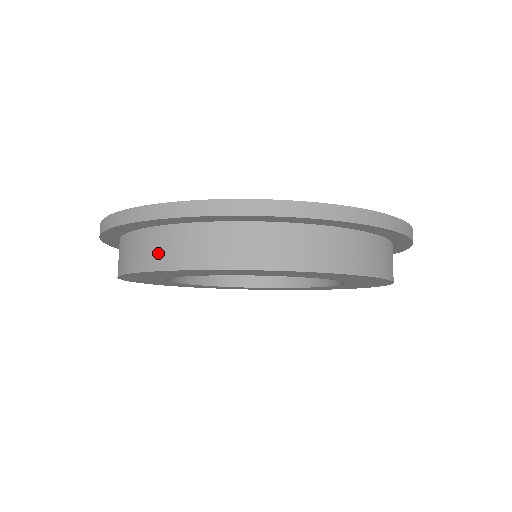
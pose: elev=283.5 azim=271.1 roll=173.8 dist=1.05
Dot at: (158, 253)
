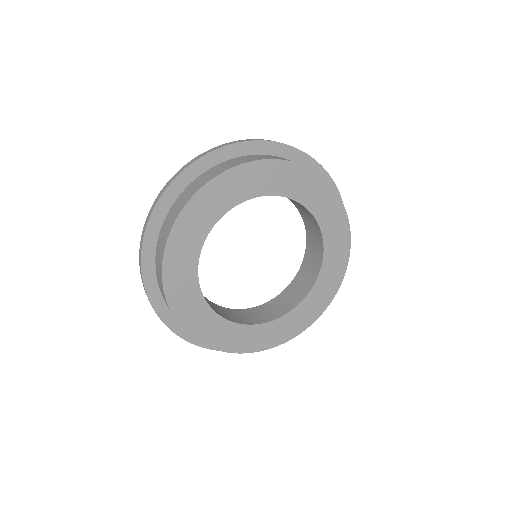
Dot at: (187, 196)
